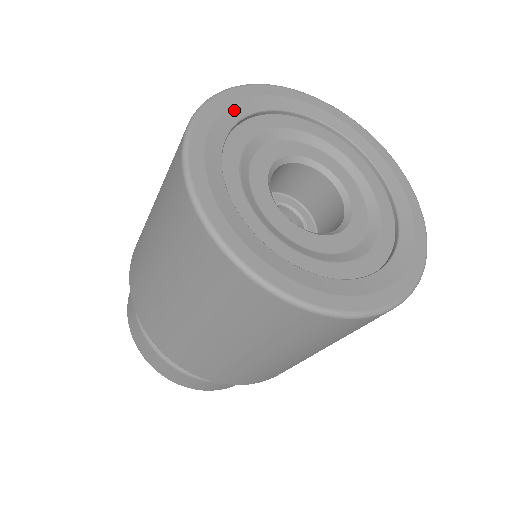
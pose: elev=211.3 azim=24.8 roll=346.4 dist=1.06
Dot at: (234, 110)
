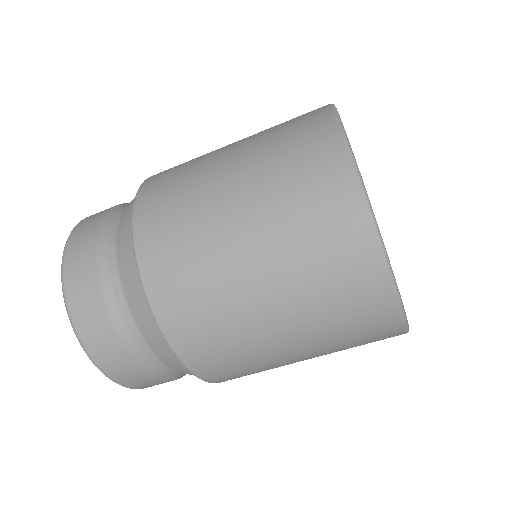
Dot at: occluded
